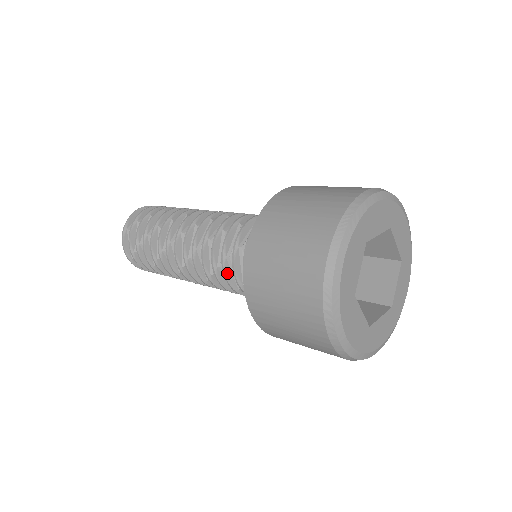
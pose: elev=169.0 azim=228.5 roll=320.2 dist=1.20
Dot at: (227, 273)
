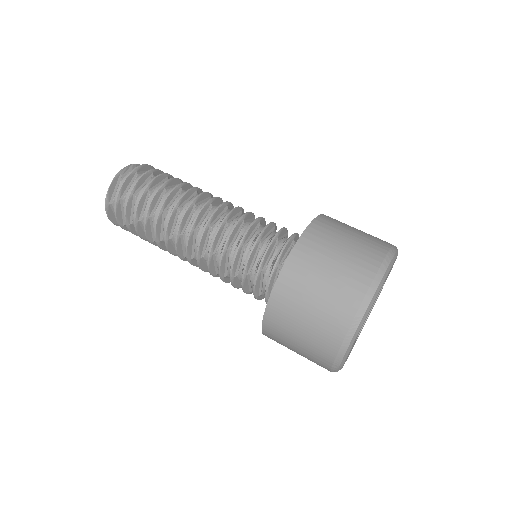
Dot at: (235, 284)
